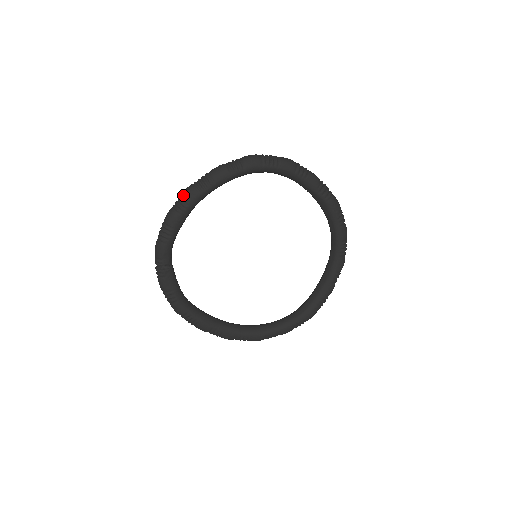
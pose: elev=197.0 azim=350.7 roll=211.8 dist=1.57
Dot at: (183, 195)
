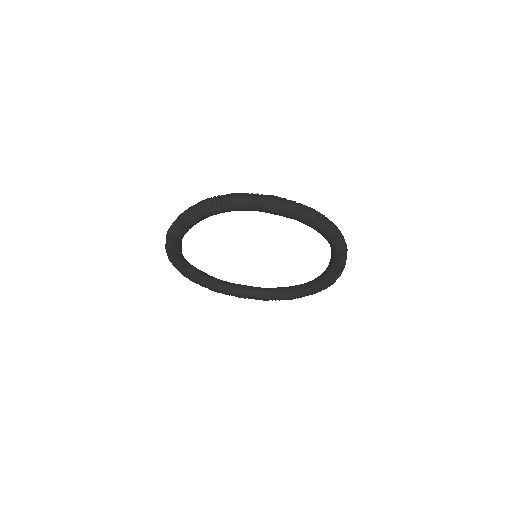
Dot at: (166, 238)
